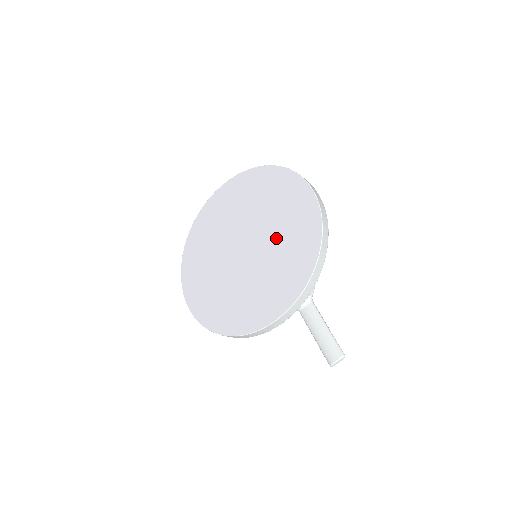
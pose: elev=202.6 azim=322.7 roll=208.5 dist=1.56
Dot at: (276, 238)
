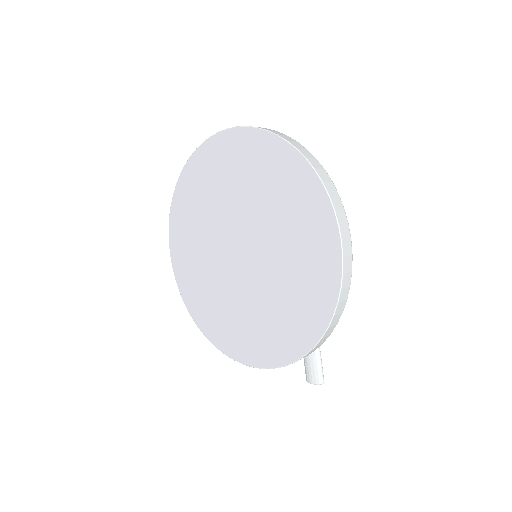
Dot at: (277, 278)
